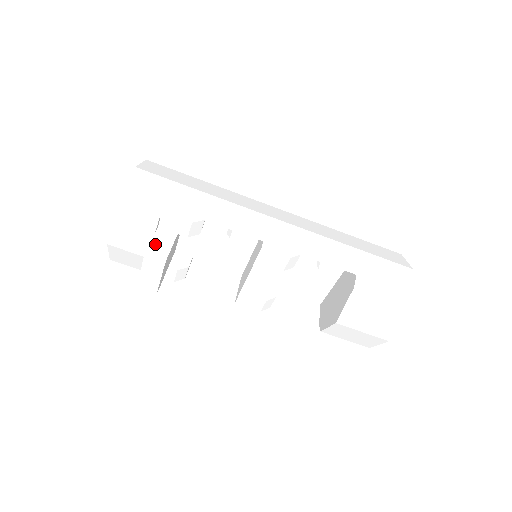
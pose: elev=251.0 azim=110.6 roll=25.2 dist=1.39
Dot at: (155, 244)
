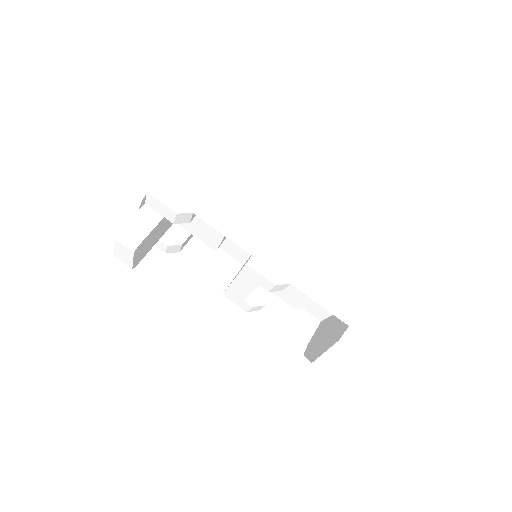
Dot at: (132, 225)
